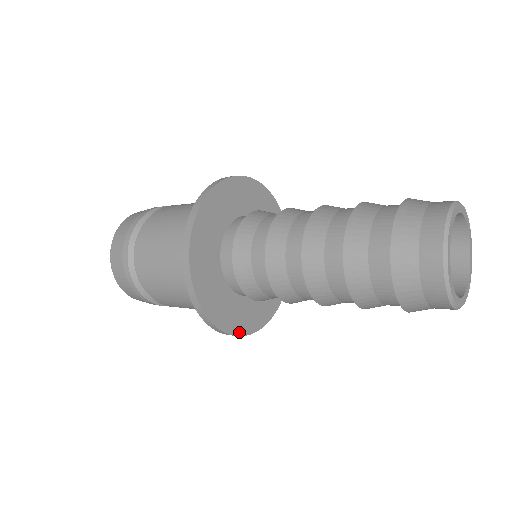
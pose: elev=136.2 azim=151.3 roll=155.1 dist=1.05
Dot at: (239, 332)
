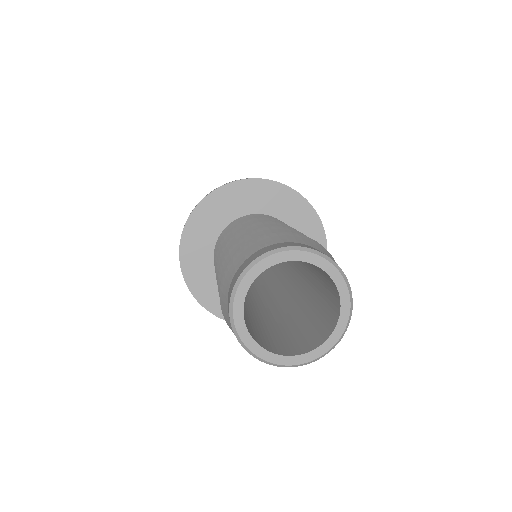
Dot at: (206, 304)
